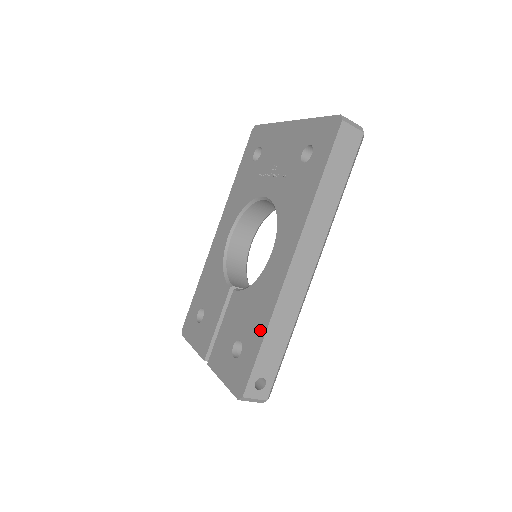
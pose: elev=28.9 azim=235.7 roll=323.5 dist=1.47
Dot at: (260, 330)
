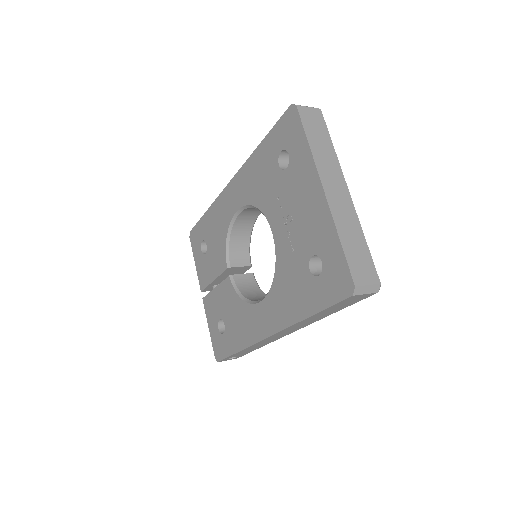
Dot at: (237, 344)
